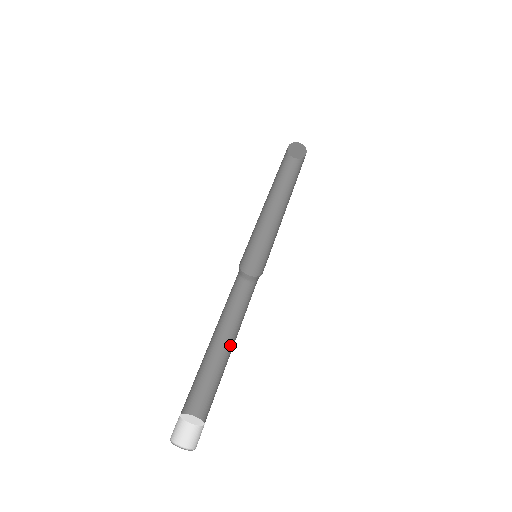
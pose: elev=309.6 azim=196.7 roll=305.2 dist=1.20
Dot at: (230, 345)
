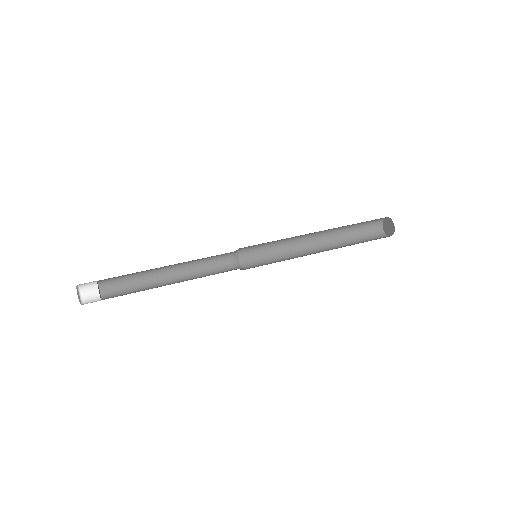
Dot at: occluded
